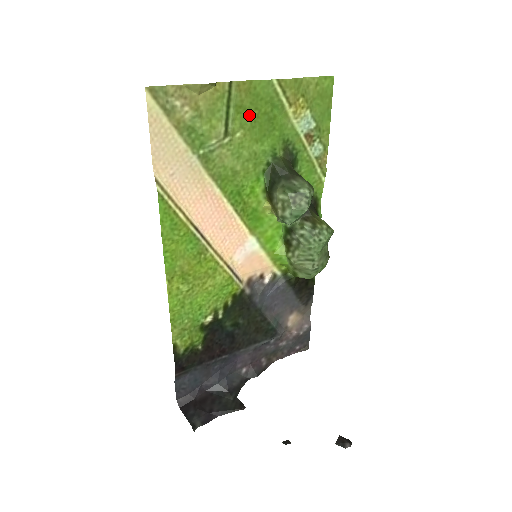
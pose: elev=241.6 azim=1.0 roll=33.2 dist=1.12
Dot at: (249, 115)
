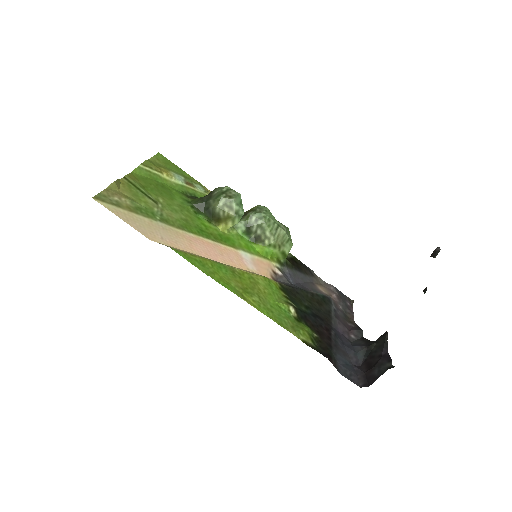
Dot at: (152, 189)
